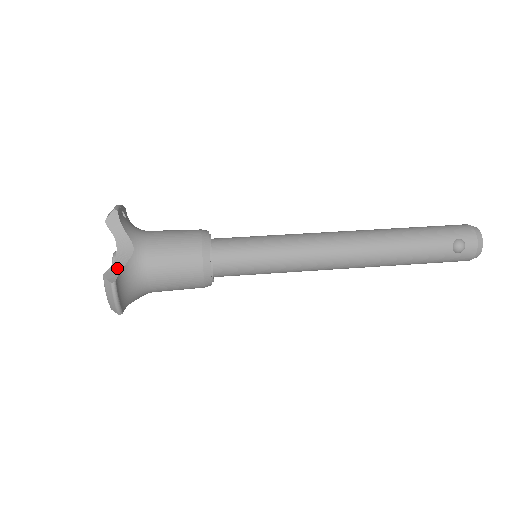
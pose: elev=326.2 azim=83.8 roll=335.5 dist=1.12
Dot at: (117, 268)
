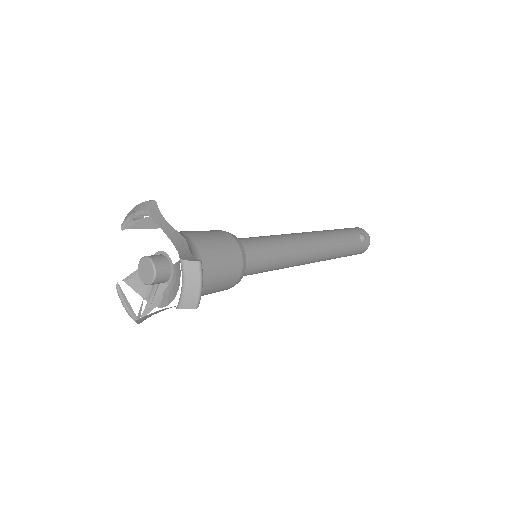
Dot at: (186, 254)
